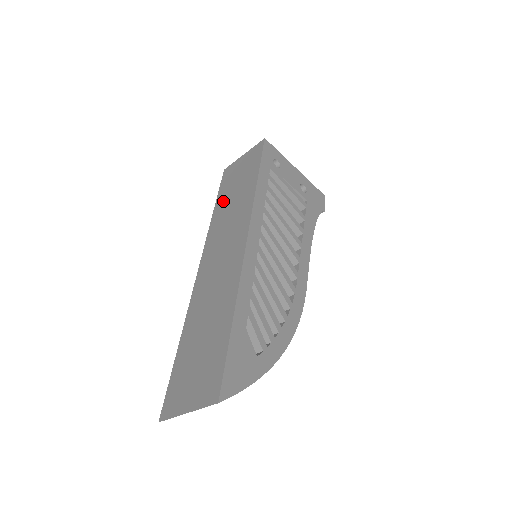
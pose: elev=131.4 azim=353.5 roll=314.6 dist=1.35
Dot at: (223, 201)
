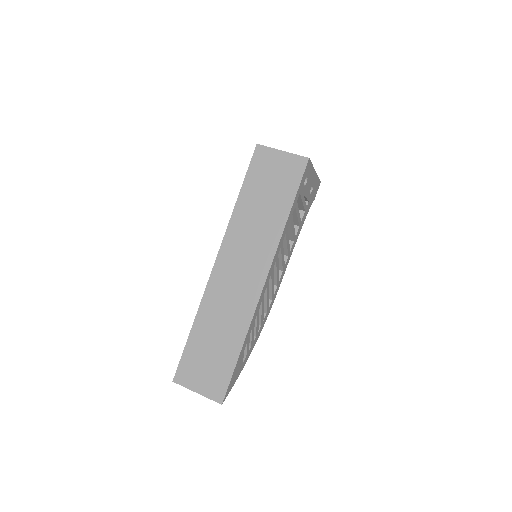
Dot at: (249, 200)
